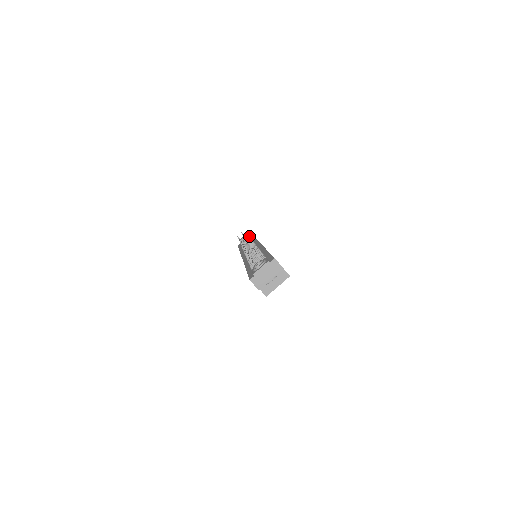
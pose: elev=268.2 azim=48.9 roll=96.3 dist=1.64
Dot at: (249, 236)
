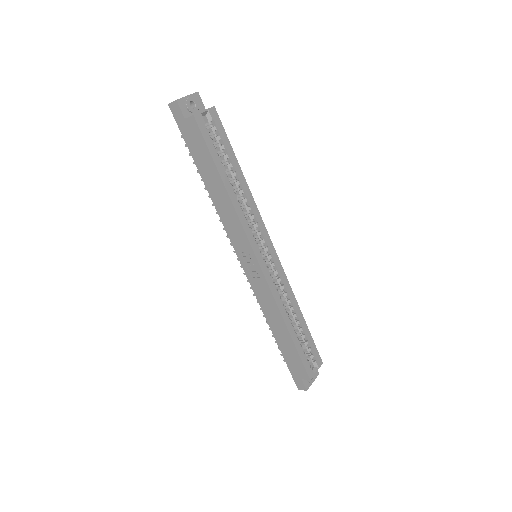
Dot at: occluded
